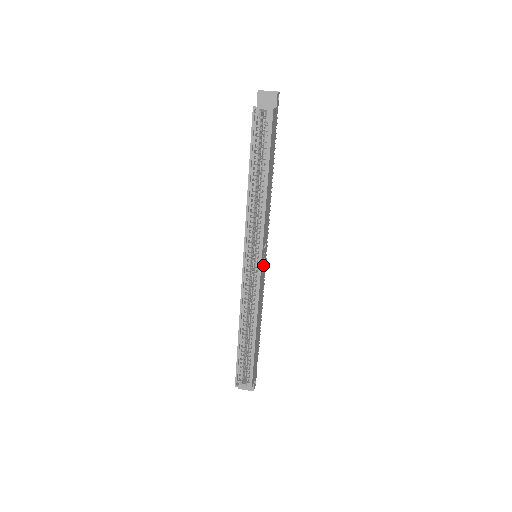
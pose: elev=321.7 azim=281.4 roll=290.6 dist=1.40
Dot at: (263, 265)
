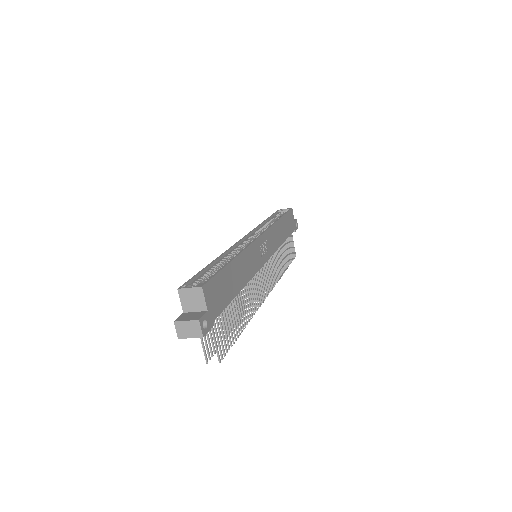
Dot at: (262, 252)
